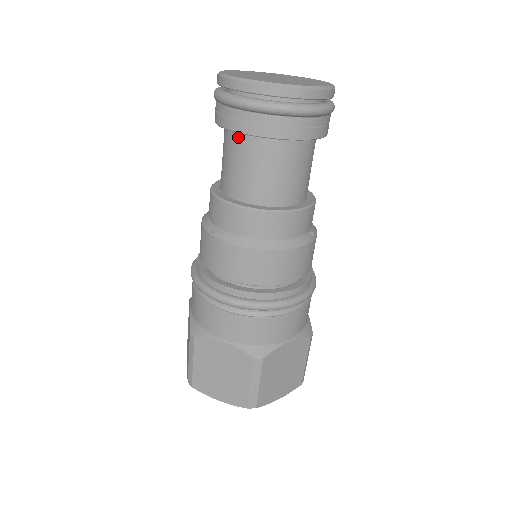
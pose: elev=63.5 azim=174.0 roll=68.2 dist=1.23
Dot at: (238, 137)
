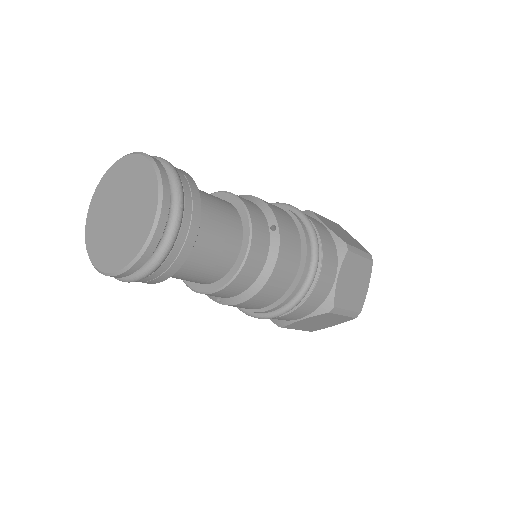
Dot at: occluded
